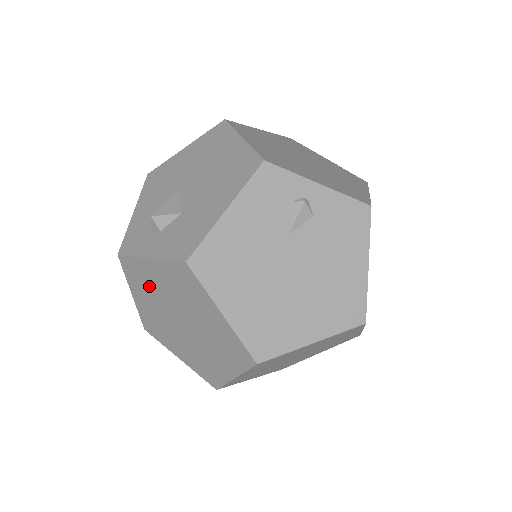
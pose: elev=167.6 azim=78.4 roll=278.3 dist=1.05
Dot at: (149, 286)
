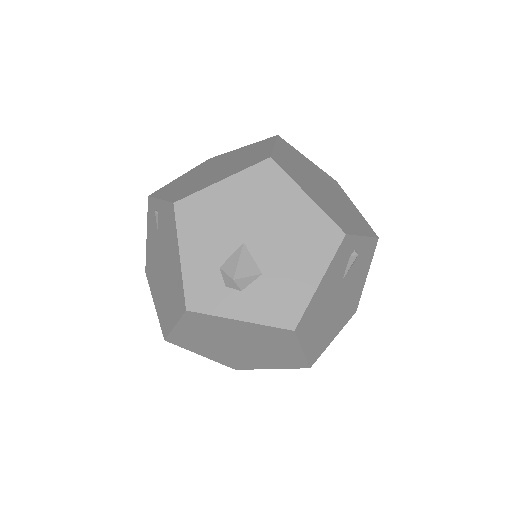
Dot at: (215, 329)
